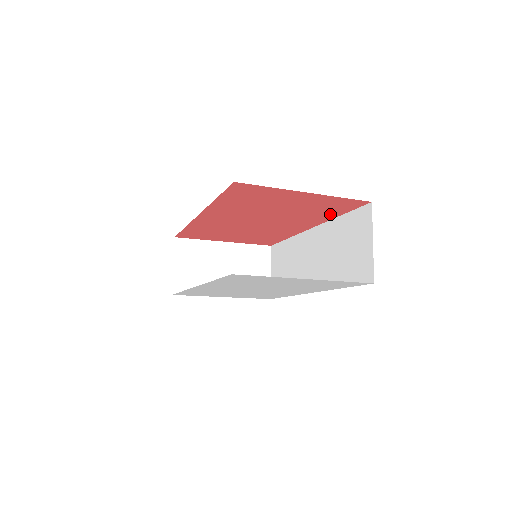
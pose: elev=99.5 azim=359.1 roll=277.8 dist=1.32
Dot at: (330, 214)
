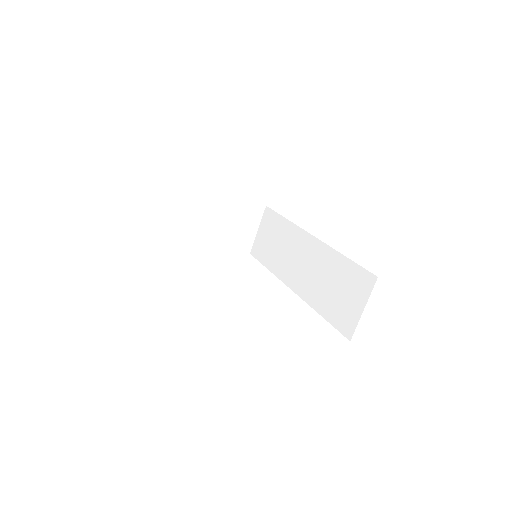
Dot at: occluded
